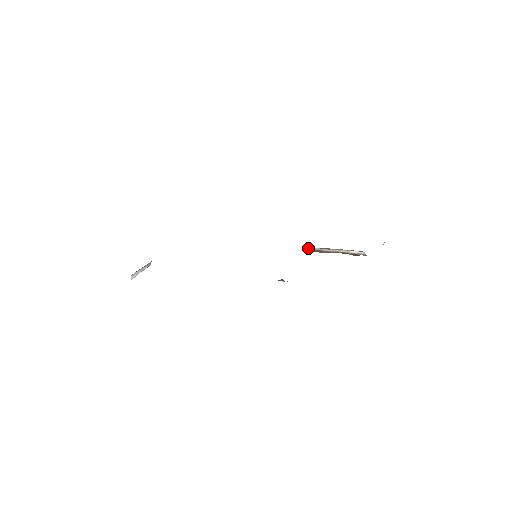
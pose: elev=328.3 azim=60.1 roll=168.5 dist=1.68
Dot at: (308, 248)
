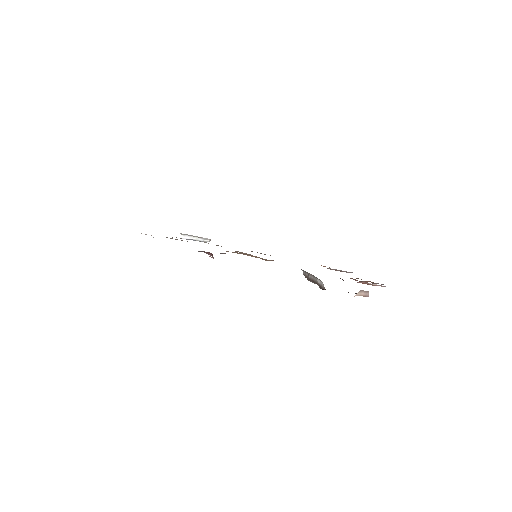
Dot at: (303, 271)
